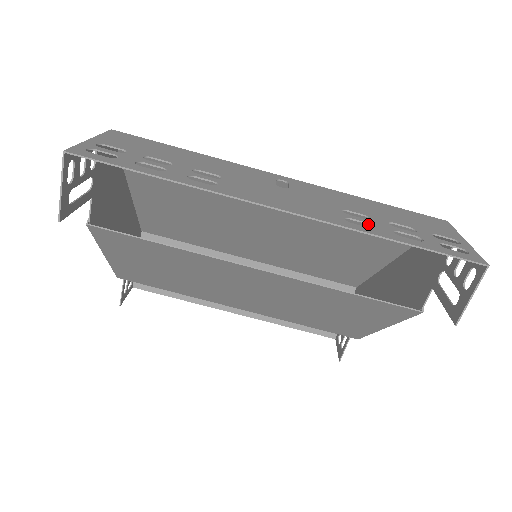
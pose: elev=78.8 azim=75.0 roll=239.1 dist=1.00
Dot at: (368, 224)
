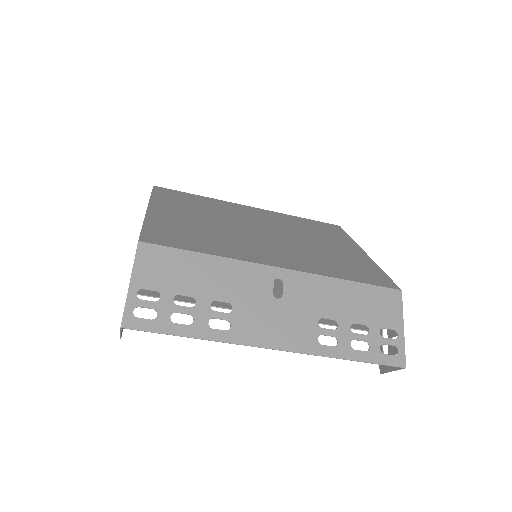
Dot at: occluded
